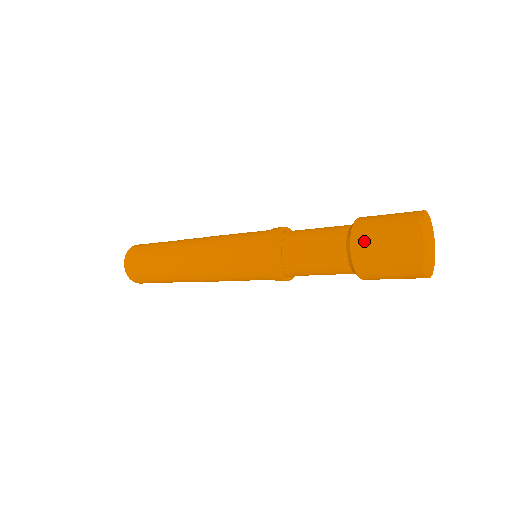
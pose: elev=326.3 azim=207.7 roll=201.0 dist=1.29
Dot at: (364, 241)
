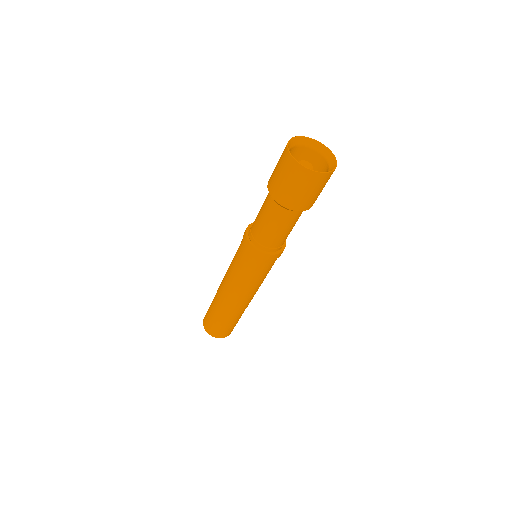
Dot at: occluded
